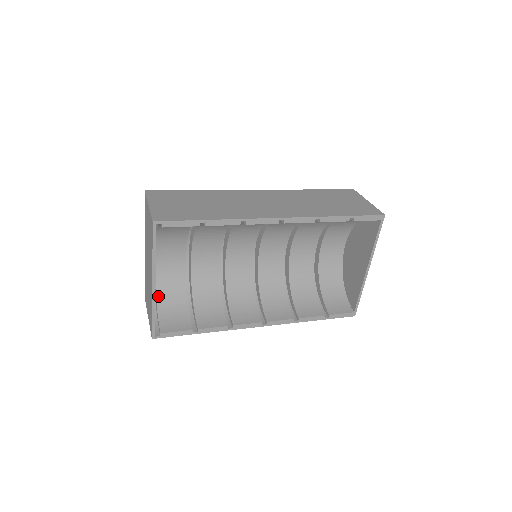
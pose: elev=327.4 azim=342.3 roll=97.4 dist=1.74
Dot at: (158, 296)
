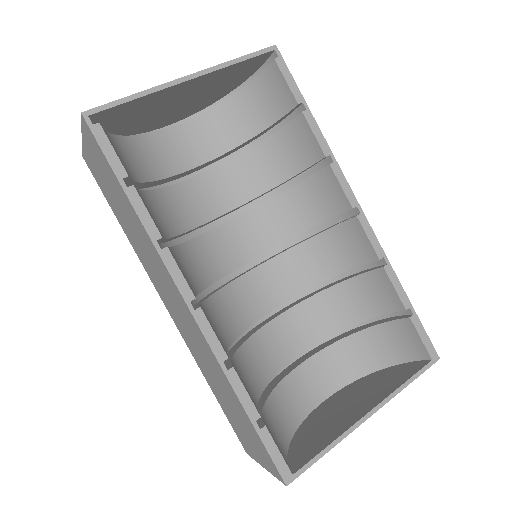
Dot at: (129, 139)
